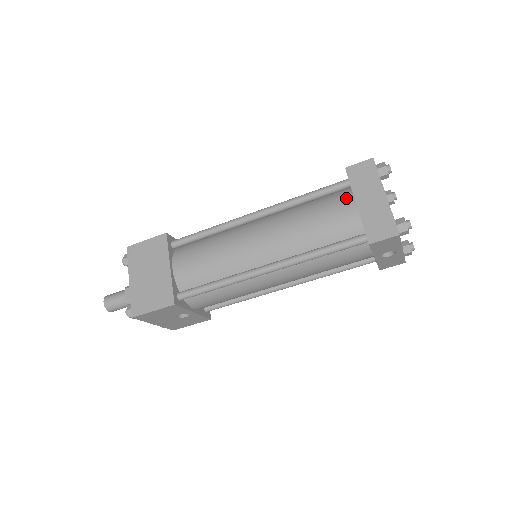
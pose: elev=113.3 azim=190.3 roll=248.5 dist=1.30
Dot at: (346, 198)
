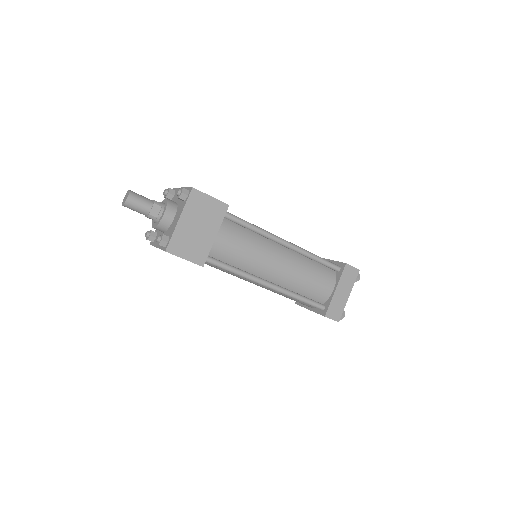
Dot at: (332, 279)
